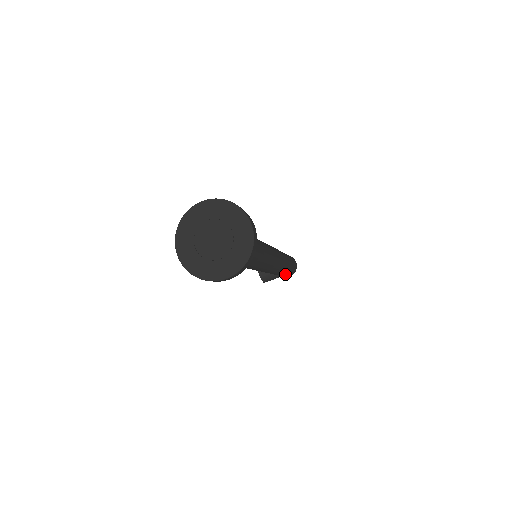
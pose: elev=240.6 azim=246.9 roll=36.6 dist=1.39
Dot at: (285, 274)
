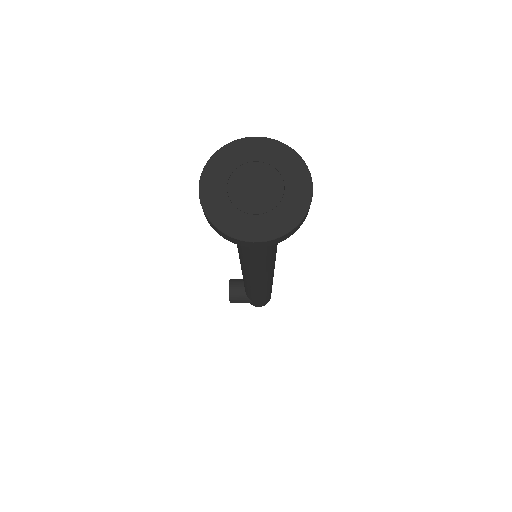
Dot at: (260, 300)
